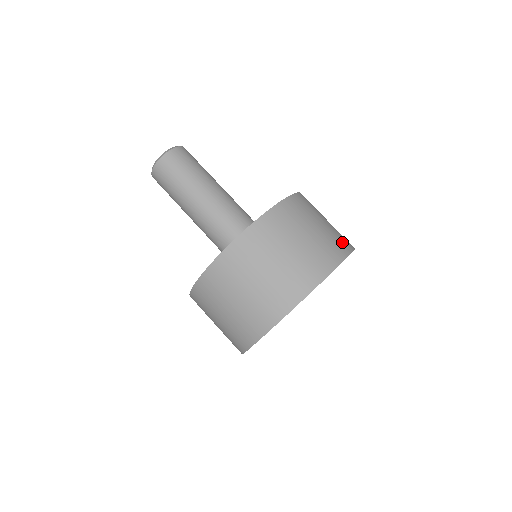
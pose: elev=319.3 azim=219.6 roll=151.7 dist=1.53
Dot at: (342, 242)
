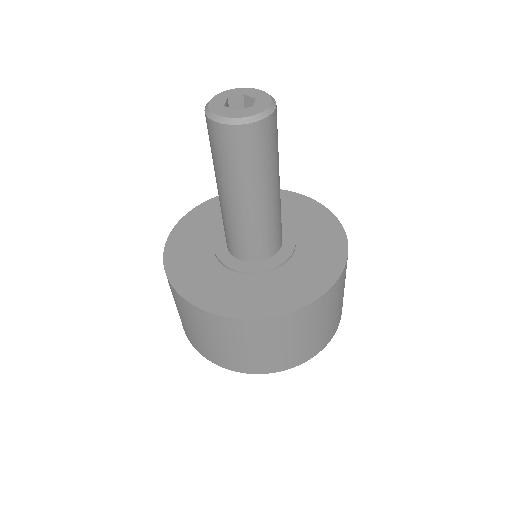
Dot at: occluded
